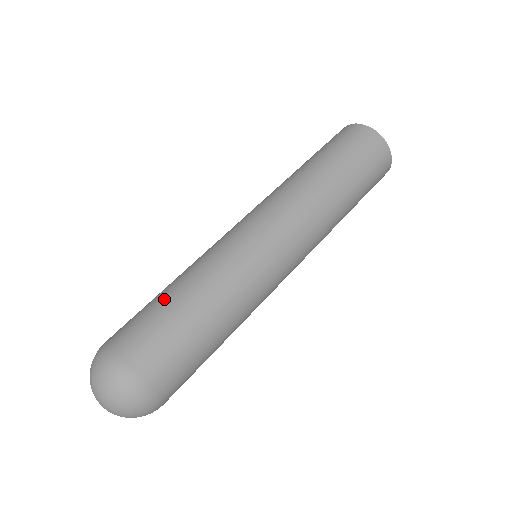
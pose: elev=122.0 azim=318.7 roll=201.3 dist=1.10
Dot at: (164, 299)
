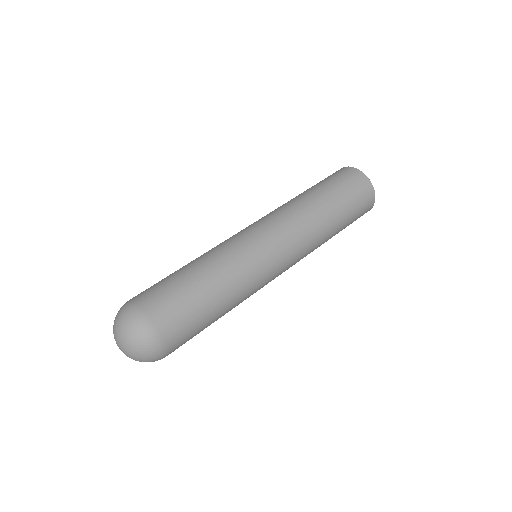
Dot at: occluded
